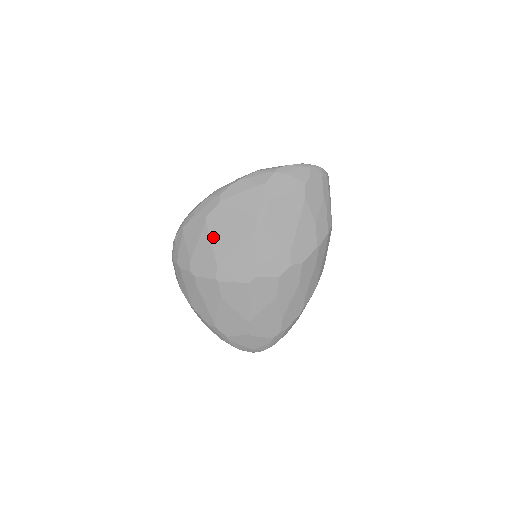
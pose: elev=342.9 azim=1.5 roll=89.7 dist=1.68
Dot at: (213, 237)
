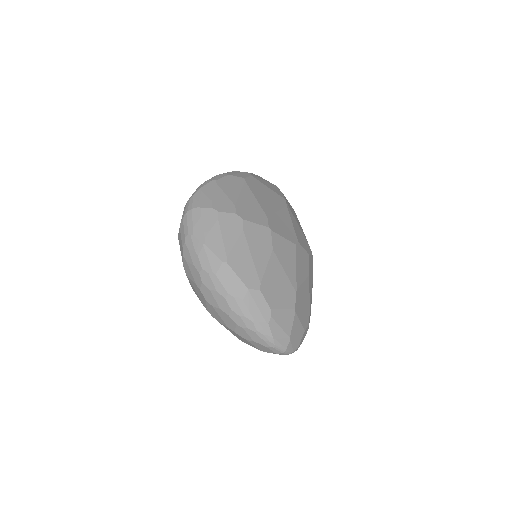
Dot at: (255, 194)
